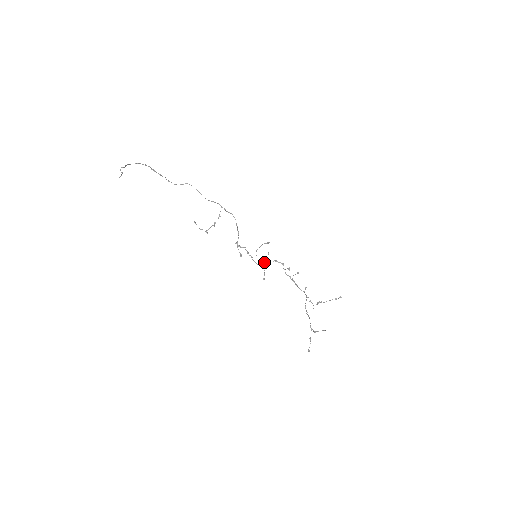
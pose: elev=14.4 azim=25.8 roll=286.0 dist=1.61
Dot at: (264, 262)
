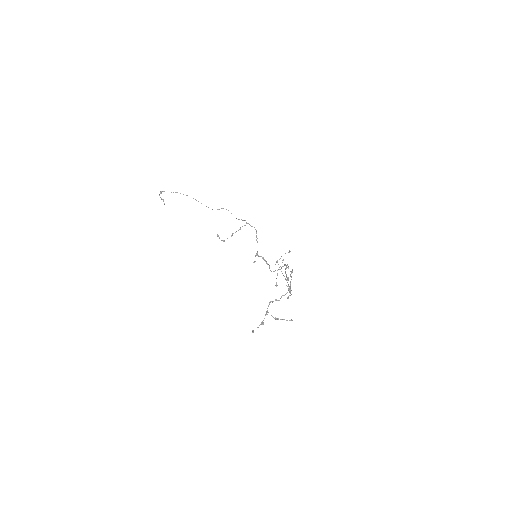
Dot at: (278, 269)
